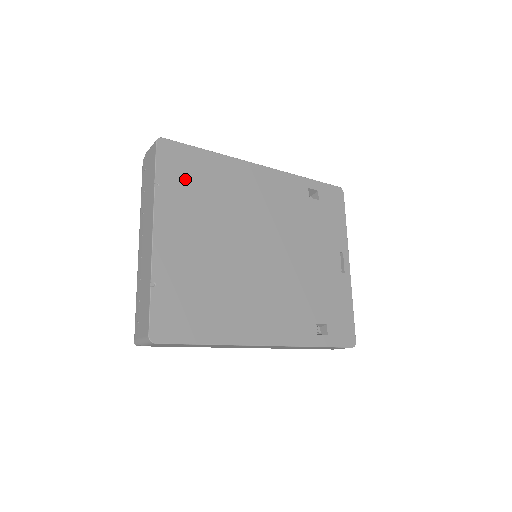
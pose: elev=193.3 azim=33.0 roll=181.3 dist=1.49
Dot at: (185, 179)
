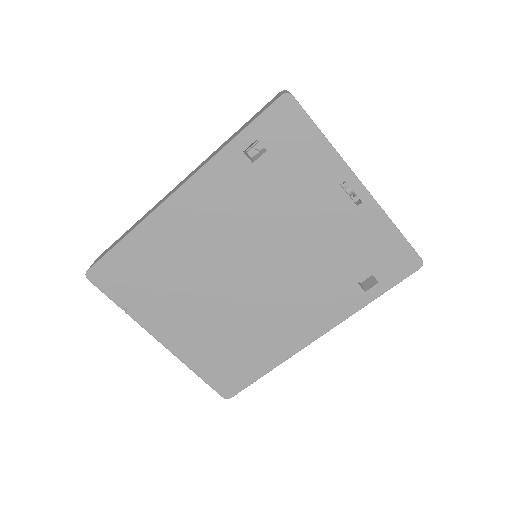
Dot at: (135, 284)
